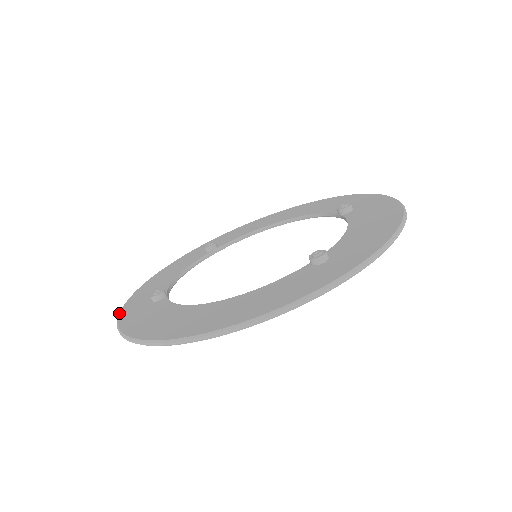
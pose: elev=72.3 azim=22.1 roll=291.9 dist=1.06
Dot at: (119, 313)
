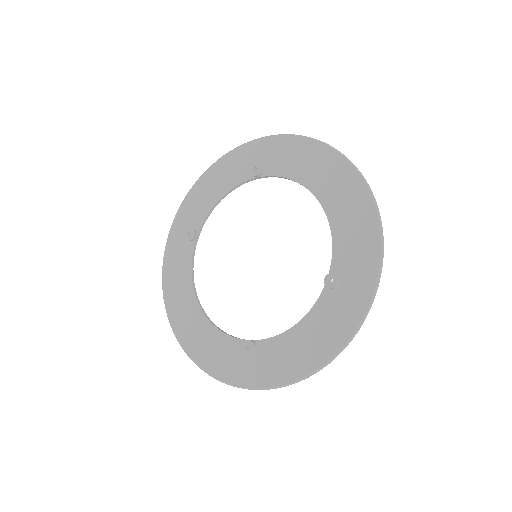
Dot at: (173, 221)
